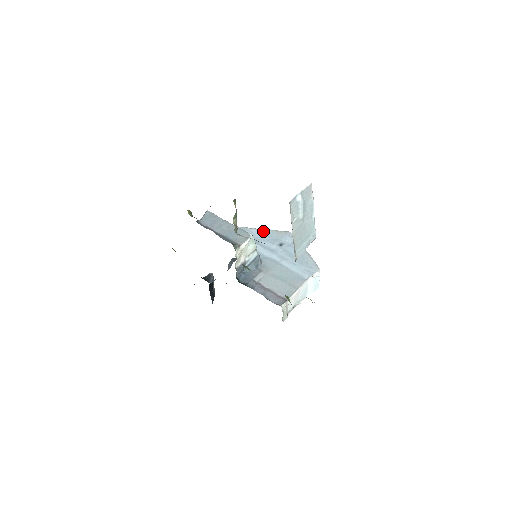
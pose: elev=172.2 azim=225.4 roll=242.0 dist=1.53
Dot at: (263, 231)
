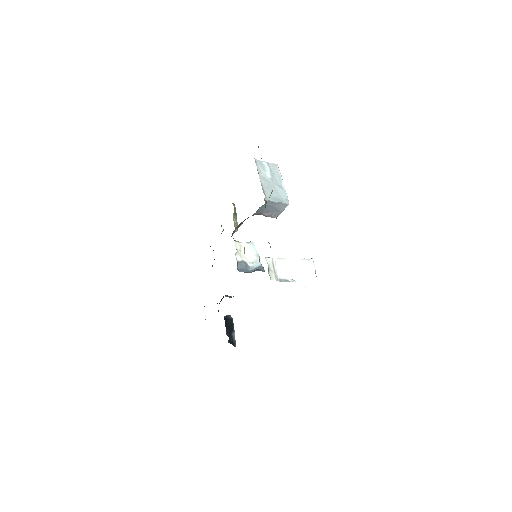
Dot at: occluded
